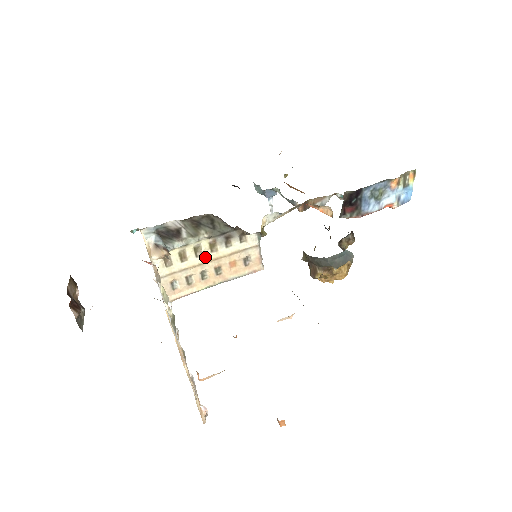
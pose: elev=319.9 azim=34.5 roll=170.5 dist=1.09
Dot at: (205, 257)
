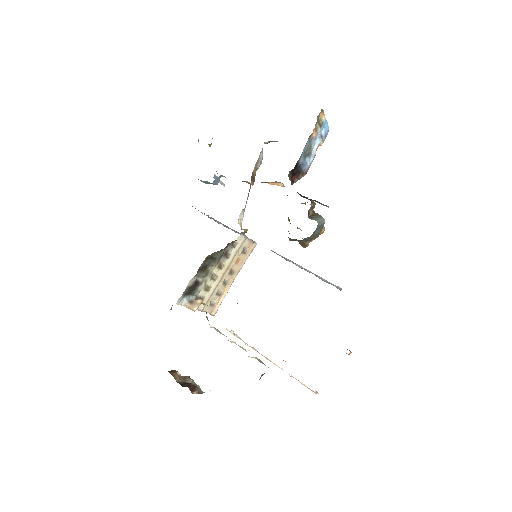
Dot at: (220, 275)
